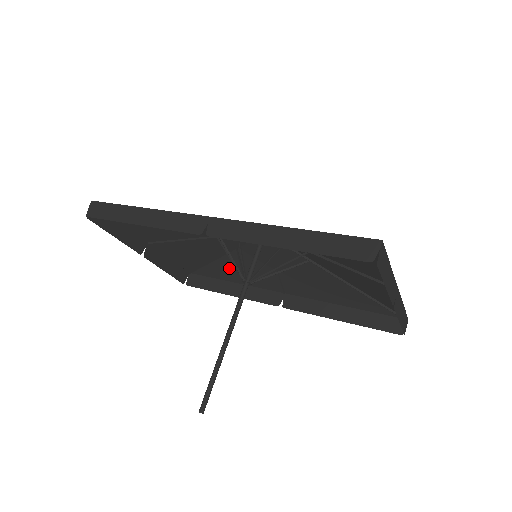
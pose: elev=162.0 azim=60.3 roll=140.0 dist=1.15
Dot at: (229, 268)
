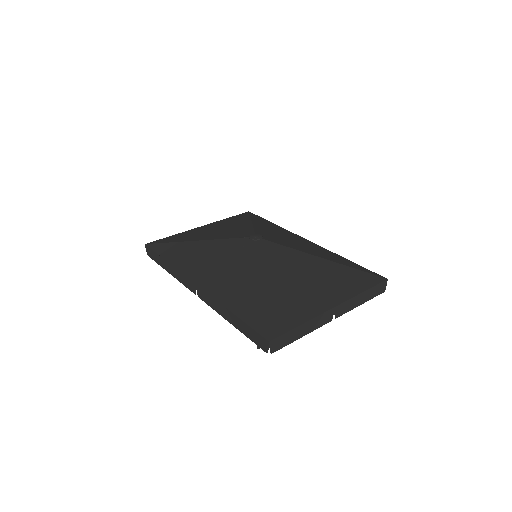
Dot at: (264, 224)
